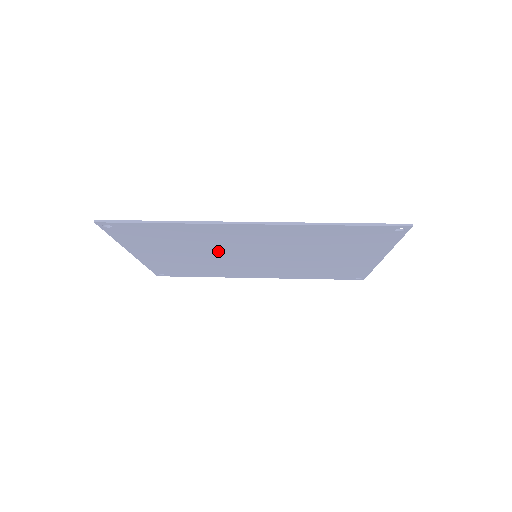
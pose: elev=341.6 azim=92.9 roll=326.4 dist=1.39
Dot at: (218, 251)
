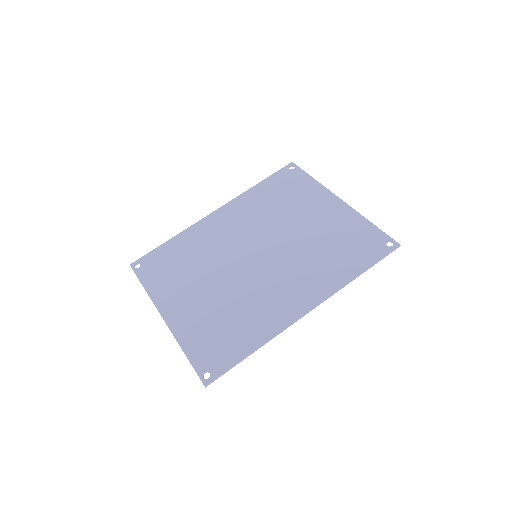
Dot at: (239, 284)
